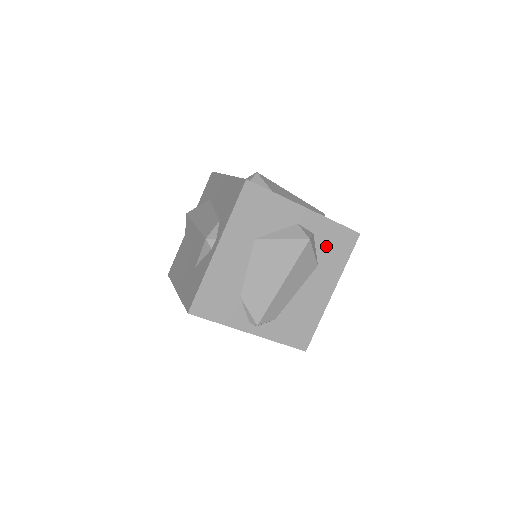
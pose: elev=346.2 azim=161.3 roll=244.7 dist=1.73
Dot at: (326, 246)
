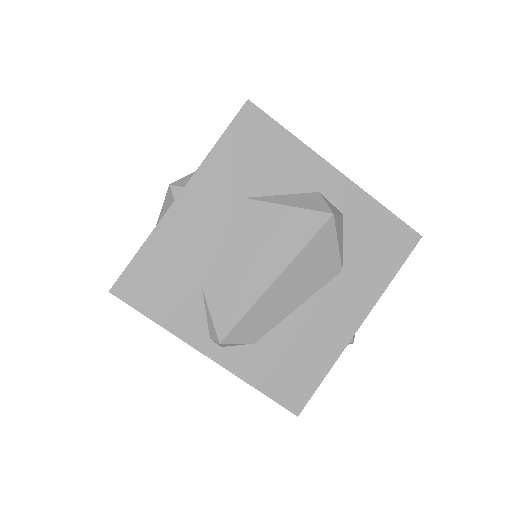
Dot at: (361, 242)
